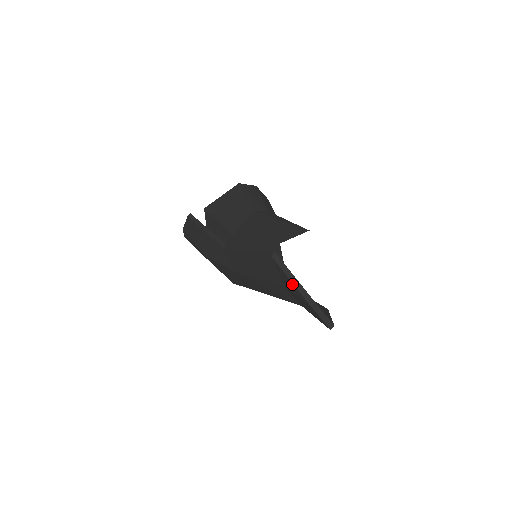
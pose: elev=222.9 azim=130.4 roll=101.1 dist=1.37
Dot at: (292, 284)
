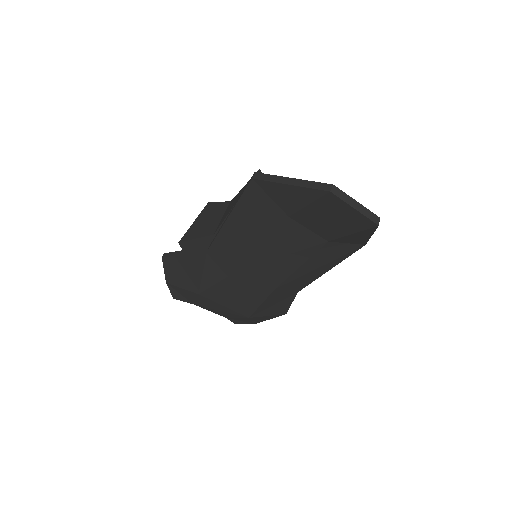
Dot at: (293, 188)
